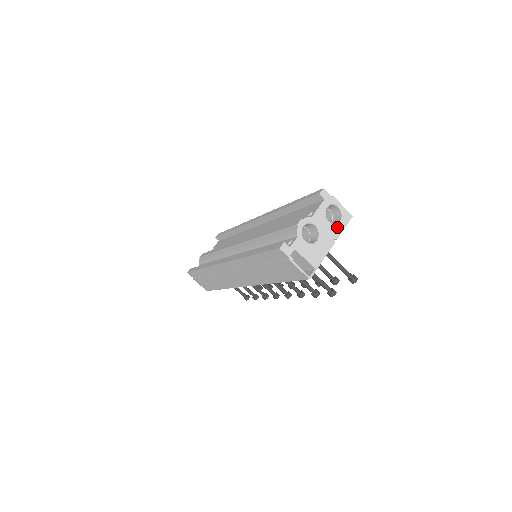
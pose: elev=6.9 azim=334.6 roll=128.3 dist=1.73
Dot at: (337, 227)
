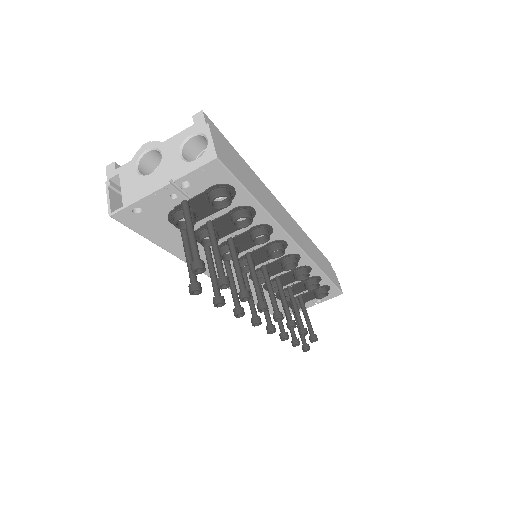
Dot at: (185, 165)
